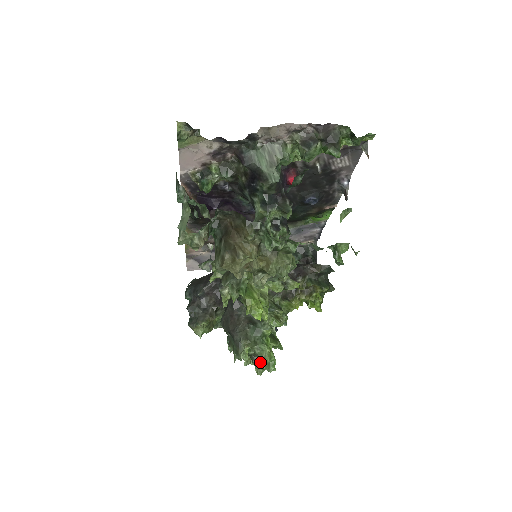
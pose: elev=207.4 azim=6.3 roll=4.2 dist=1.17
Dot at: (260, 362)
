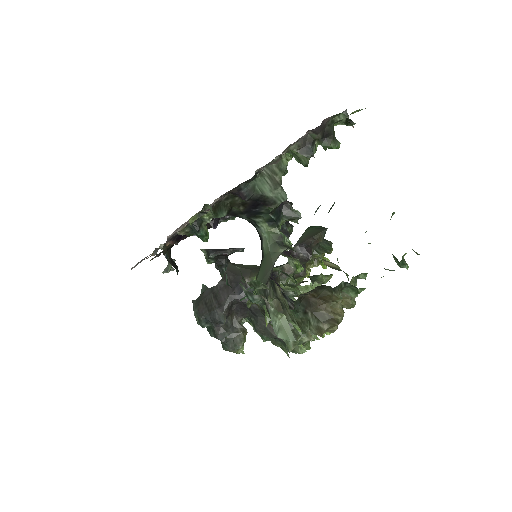
Dot at: (307, 341)
